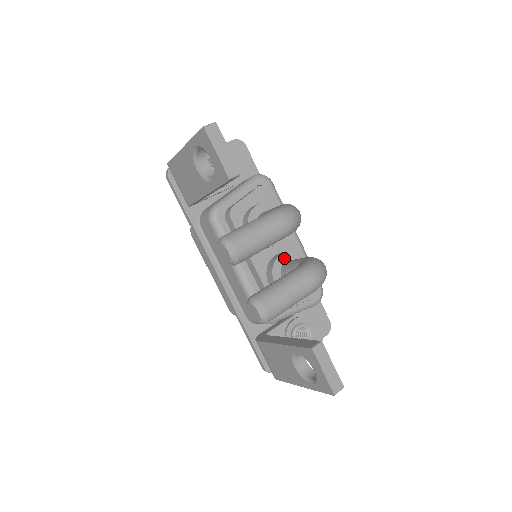
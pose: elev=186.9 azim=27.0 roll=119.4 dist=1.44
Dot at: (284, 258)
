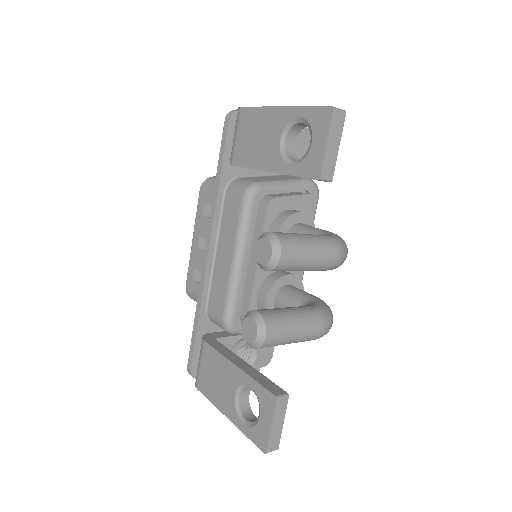
Dot at: (289, 280)
